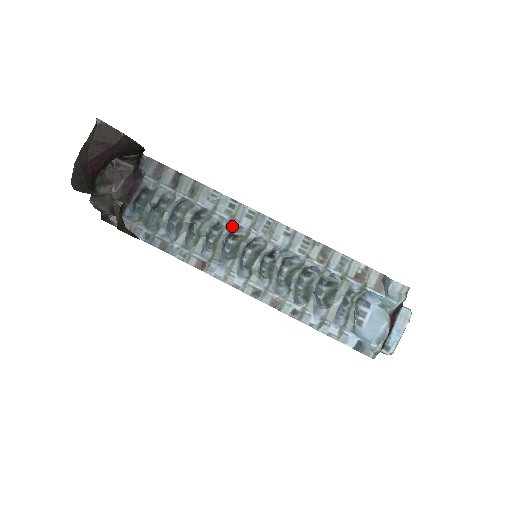
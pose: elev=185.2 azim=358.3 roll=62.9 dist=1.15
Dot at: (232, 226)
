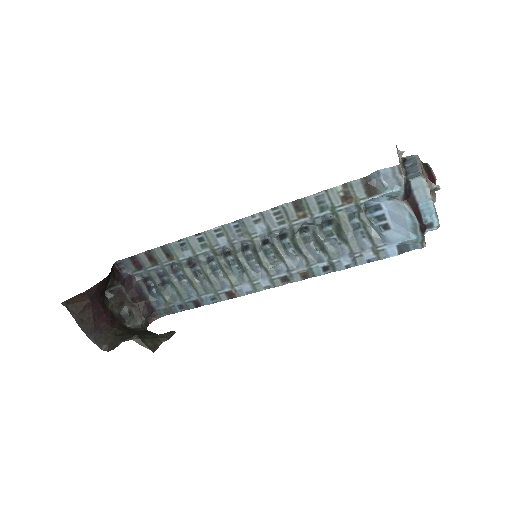
Dot at: (217, 252)
